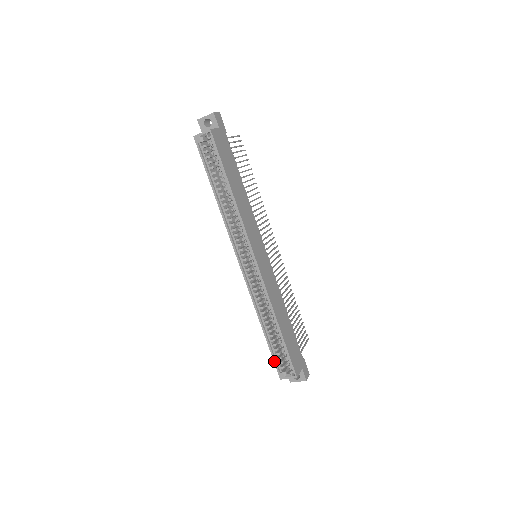
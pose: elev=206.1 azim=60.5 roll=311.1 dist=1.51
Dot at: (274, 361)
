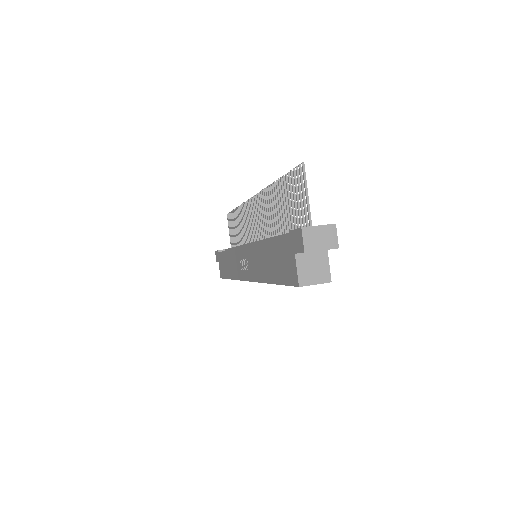
Dot at: occluded
